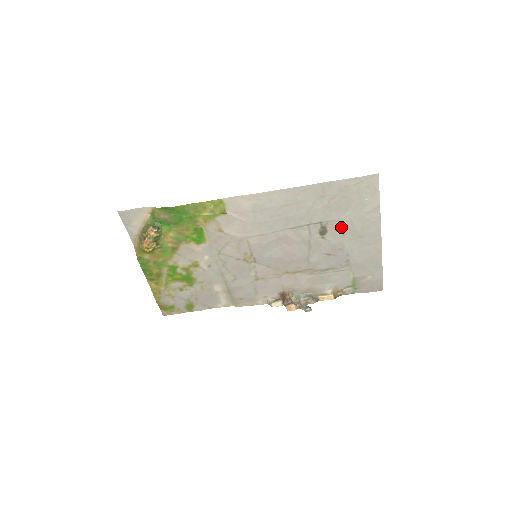
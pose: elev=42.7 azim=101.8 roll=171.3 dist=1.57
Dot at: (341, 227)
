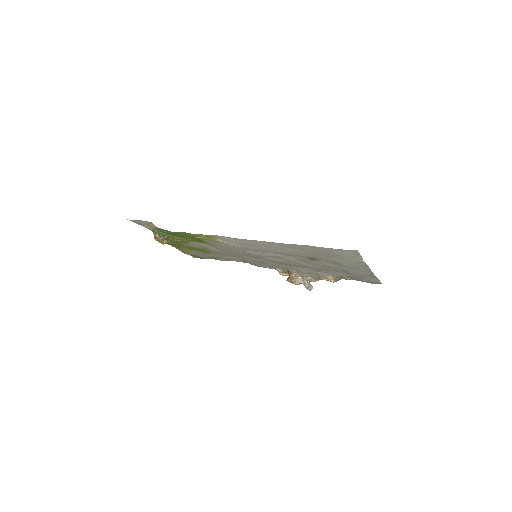
Dot at: (329, 261)
